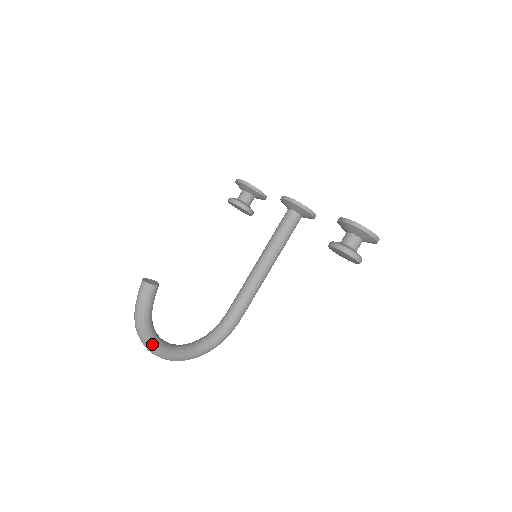
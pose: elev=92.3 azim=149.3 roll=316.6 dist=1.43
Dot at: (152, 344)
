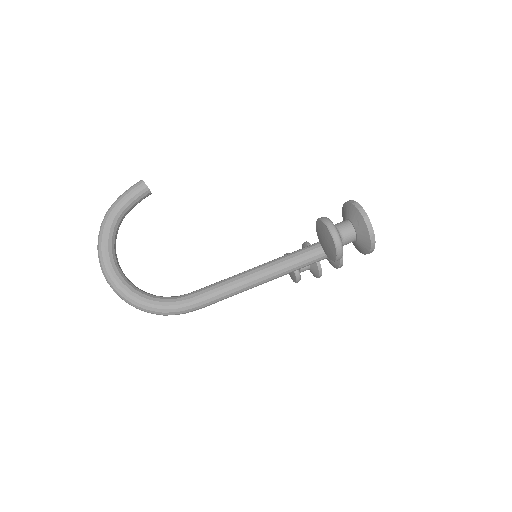
Dot at: (103, 236)
